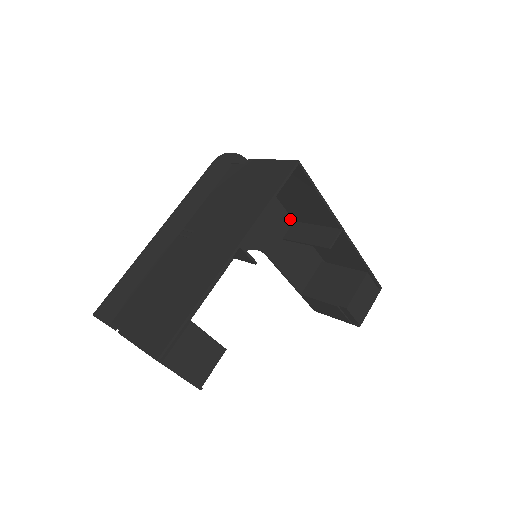
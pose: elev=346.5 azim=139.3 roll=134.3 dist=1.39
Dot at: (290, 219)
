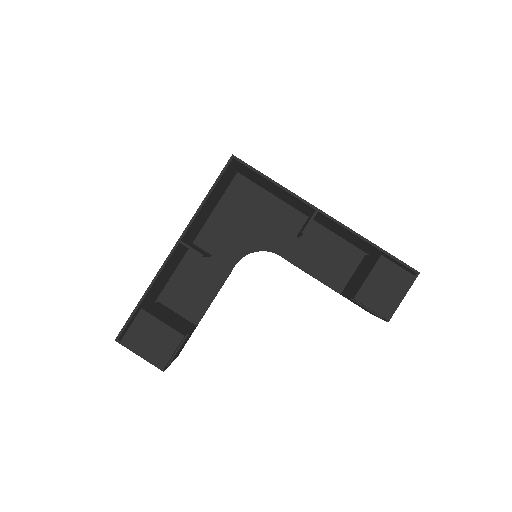
Dot at: (302, 216)
